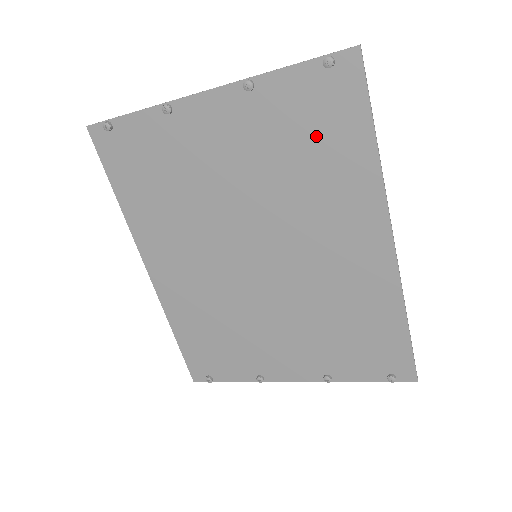
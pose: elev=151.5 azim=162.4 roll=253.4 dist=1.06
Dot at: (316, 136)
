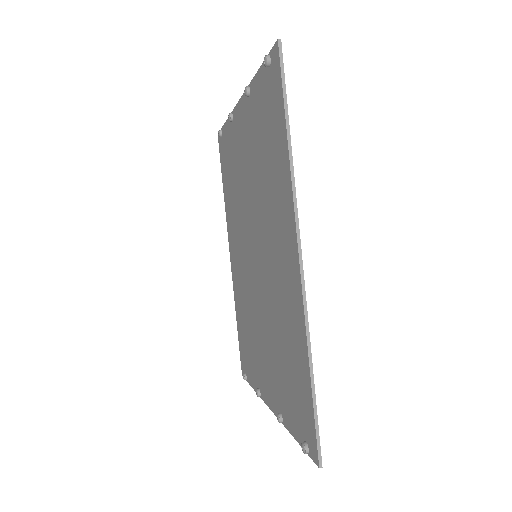
Dot at: (268, 135)
